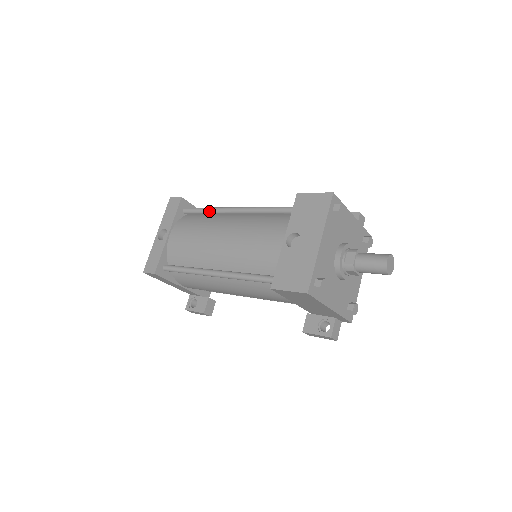
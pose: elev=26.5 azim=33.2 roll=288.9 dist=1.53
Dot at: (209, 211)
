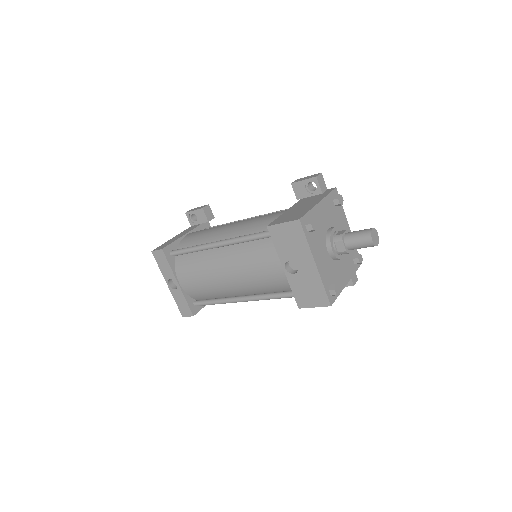
Dot at: (195, 251)
